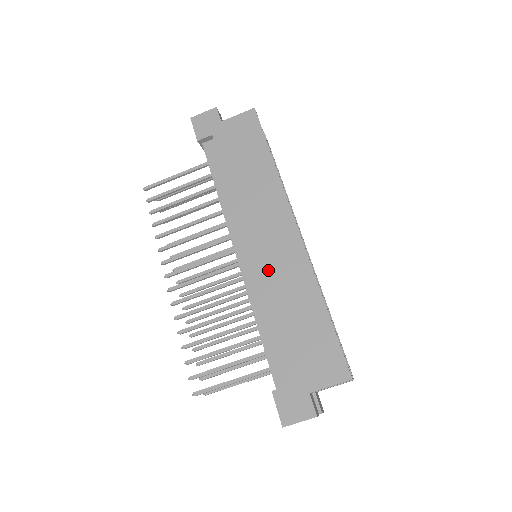
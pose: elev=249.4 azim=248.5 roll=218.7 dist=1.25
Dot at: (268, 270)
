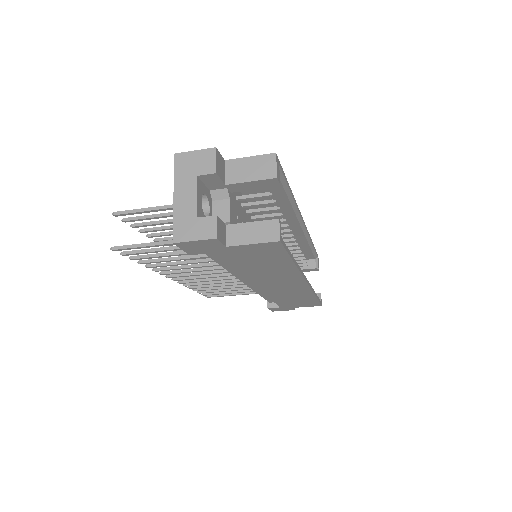
Dot at: (274, 292)
